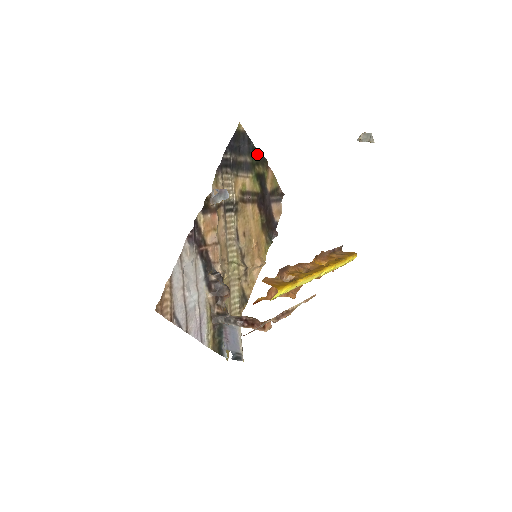
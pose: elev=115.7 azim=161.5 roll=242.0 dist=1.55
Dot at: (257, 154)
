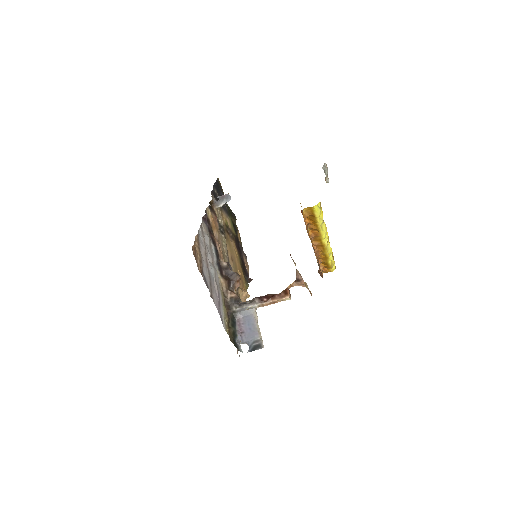
Dot at: (229, 209)
